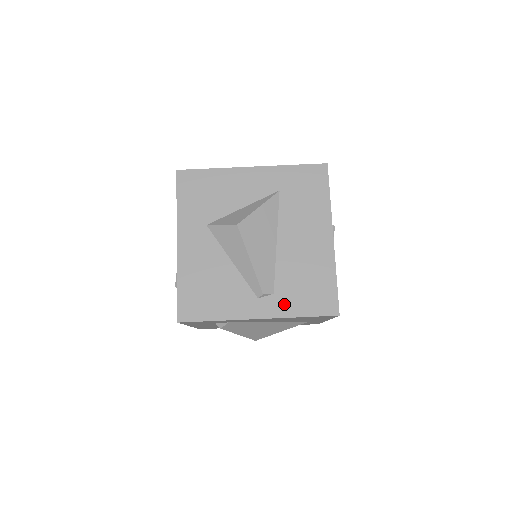
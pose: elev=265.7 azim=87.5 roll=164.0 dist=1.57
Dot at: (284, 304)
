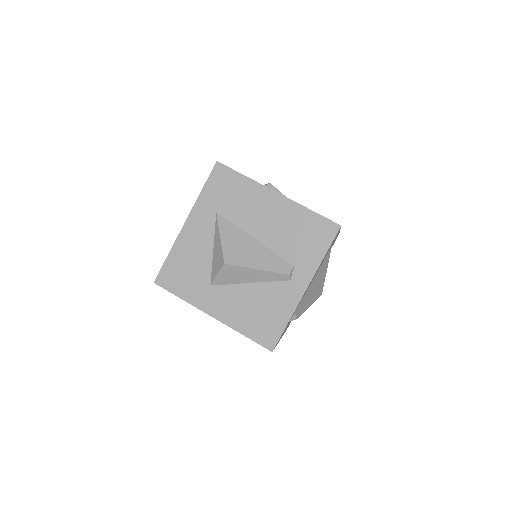
Dot at: (307, 263)
